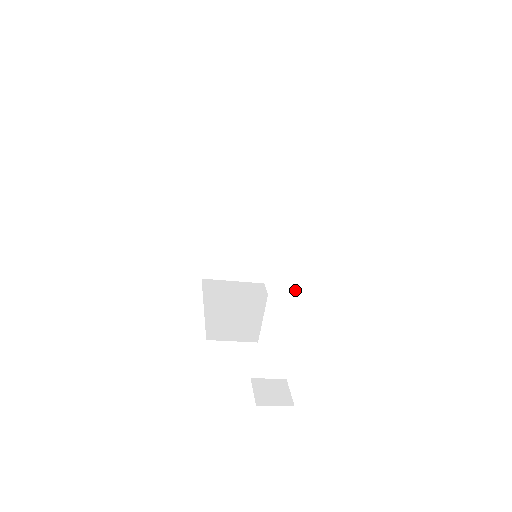
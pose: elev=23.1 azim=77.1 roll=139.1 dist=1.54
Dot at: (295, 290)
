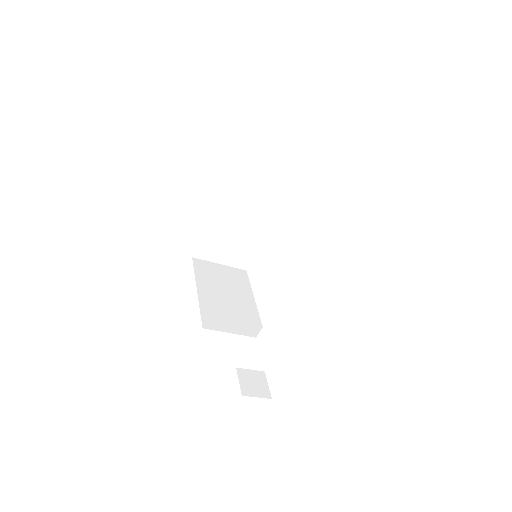
Dot at: (298, 308)
